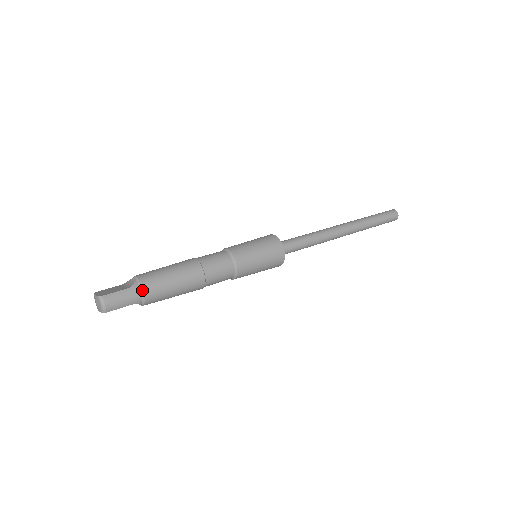
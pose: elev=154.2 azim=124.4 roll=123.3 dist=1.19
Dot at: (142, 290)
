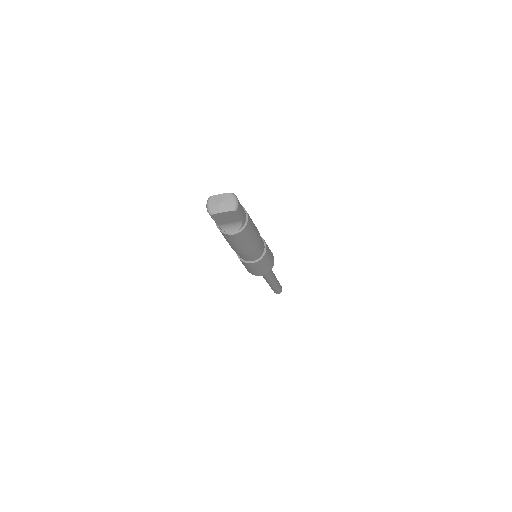
Dot at: (246, 212)
